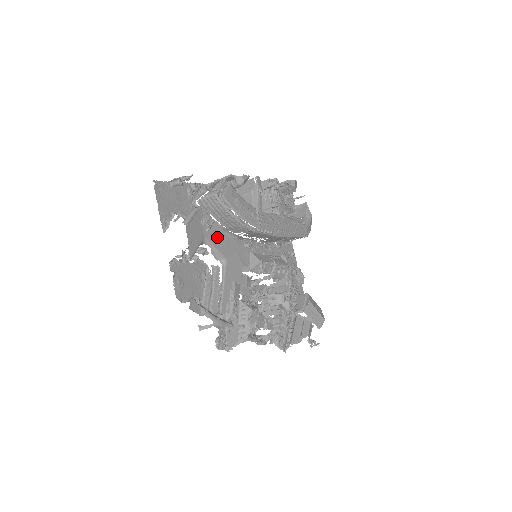
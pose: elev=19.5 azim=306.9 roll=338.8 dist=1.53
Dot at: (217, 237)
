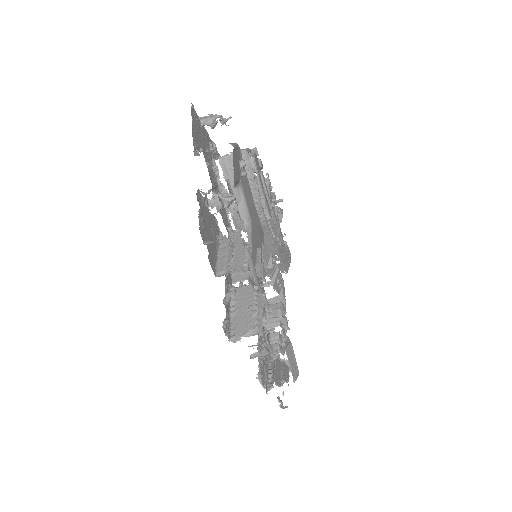
Dot at: (247, 191)
